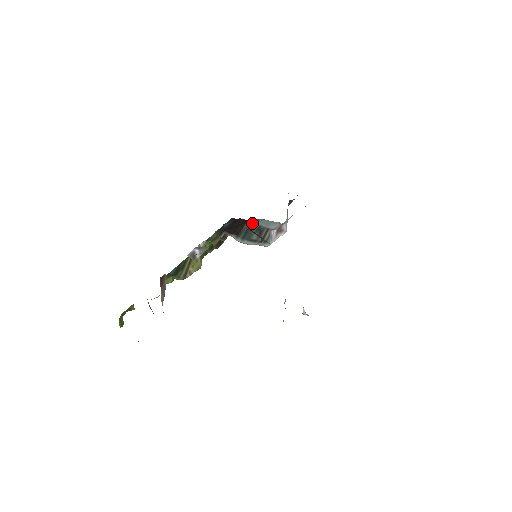
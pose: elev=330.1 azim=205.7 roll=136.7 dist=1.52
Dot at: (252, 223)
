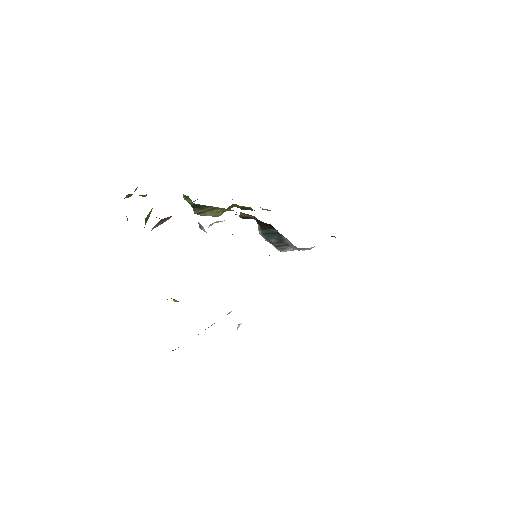
Dot at: (279, 233)
